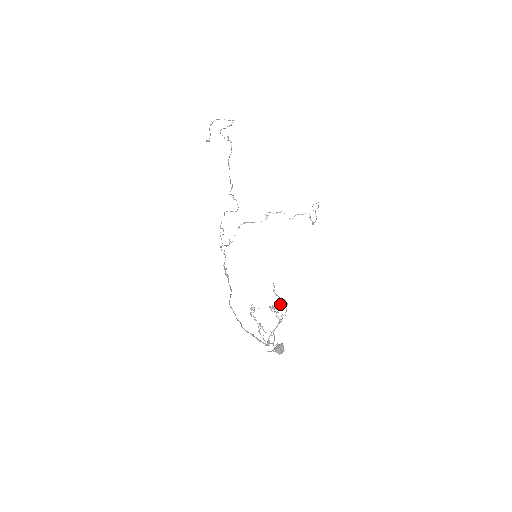
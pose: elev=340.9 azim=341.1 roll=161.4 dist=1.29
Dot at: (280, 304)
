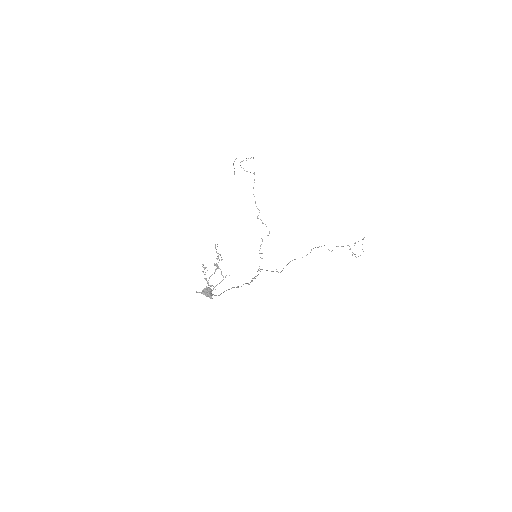
Dot at: (216, 258)
